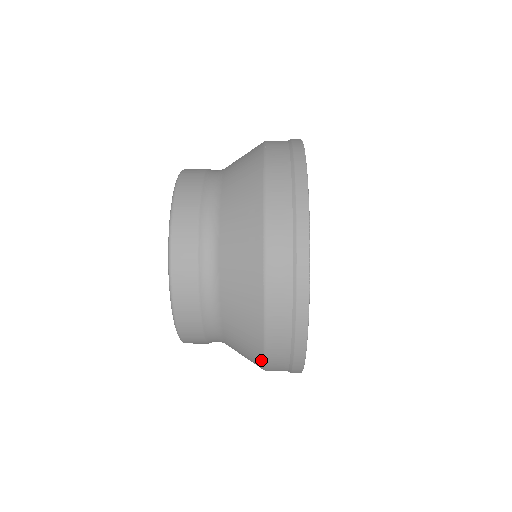
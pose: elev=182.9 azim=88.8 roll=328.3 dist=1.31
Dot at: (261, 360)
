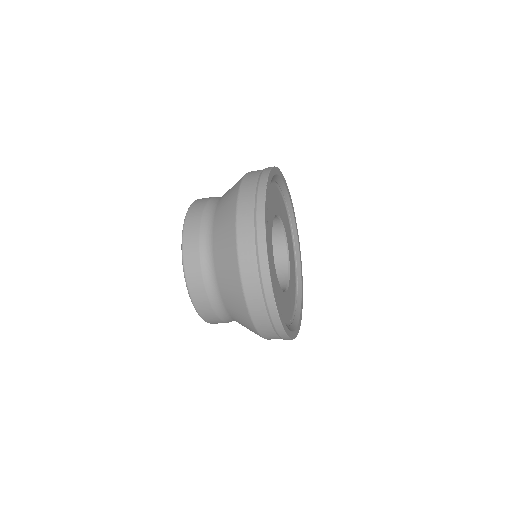
Dot at: occluded
